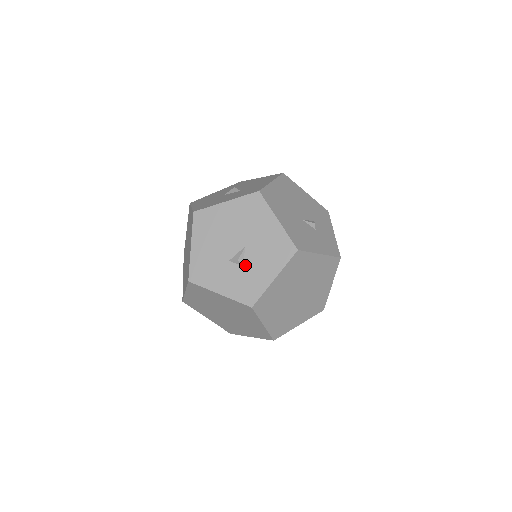
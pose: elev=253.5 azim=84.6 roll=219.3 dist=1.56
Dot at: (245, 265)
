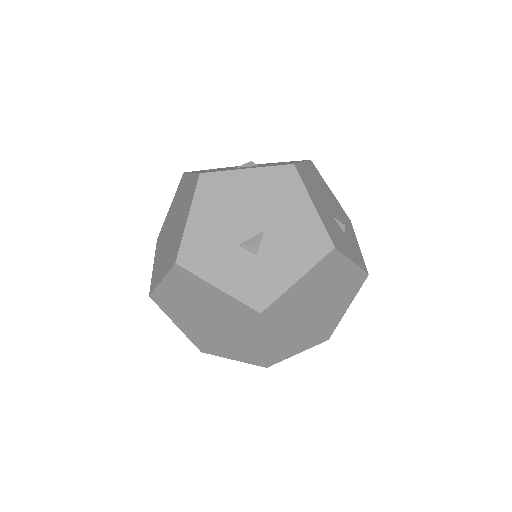
Dot at: (260, 255)
